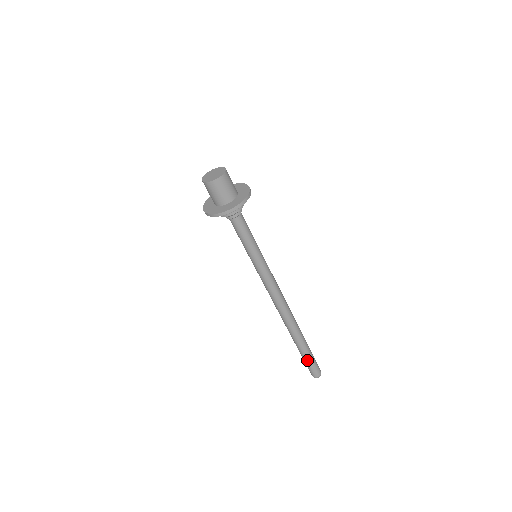
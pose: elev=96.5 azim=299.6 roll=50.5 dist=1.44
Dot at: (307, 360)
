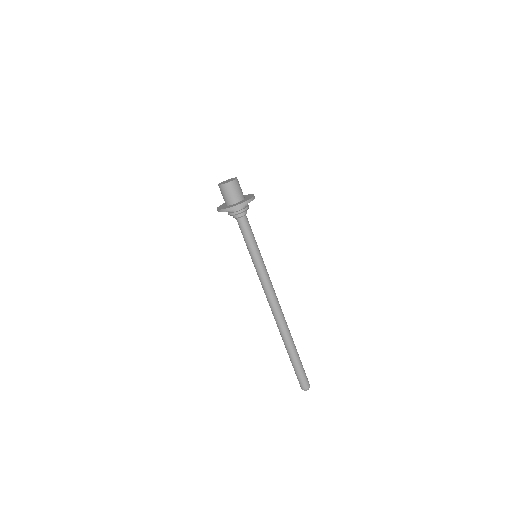
Dot at: (298, 367)
